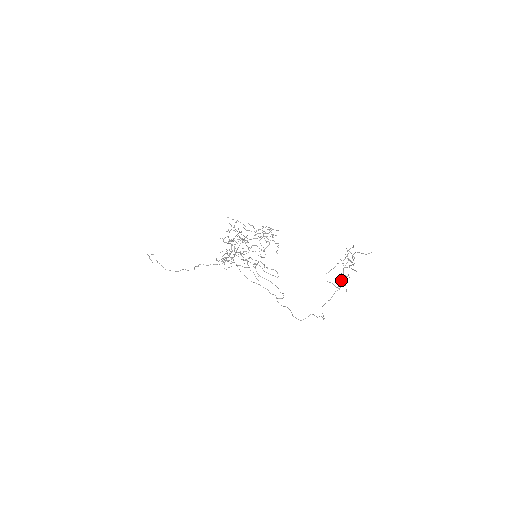
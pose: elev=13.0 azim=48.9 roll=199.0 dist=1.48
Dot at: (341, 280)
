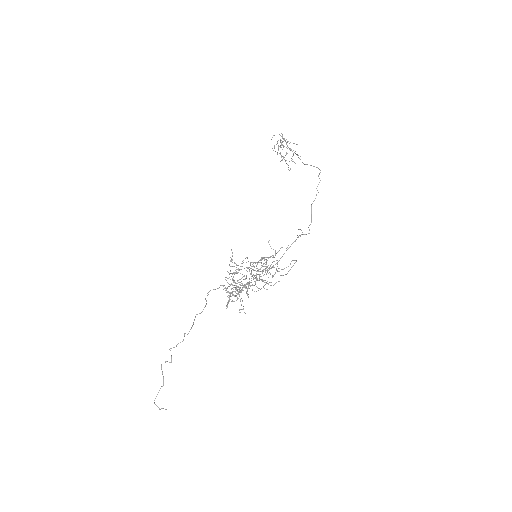
Dot at: occluded
